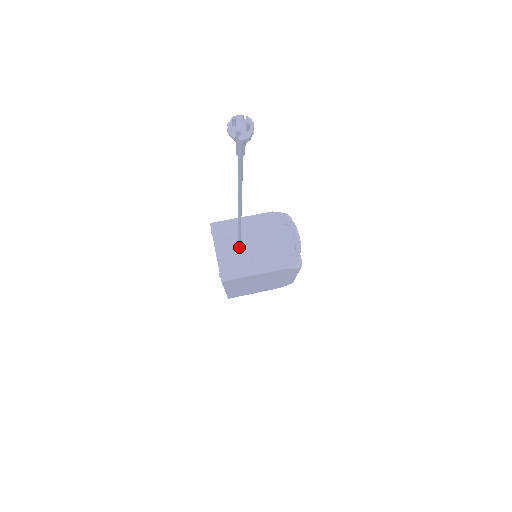
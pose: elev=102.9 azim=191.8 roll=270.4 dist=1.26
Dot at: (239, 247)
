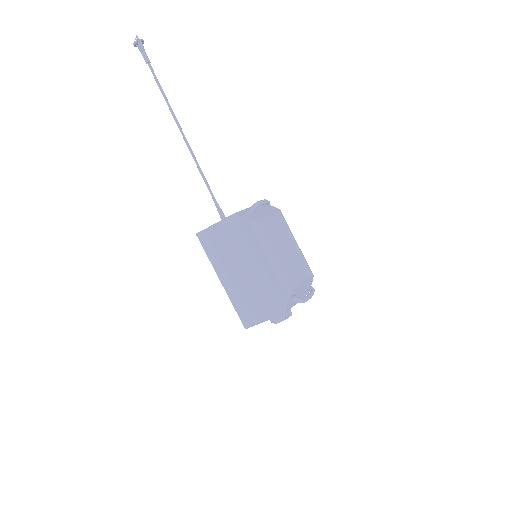
Dot at: (220, 214)
